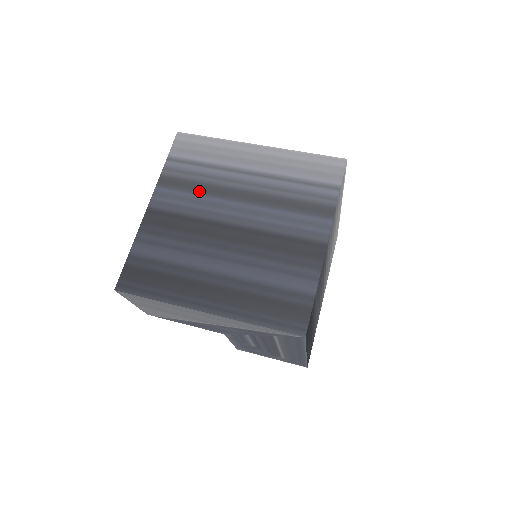
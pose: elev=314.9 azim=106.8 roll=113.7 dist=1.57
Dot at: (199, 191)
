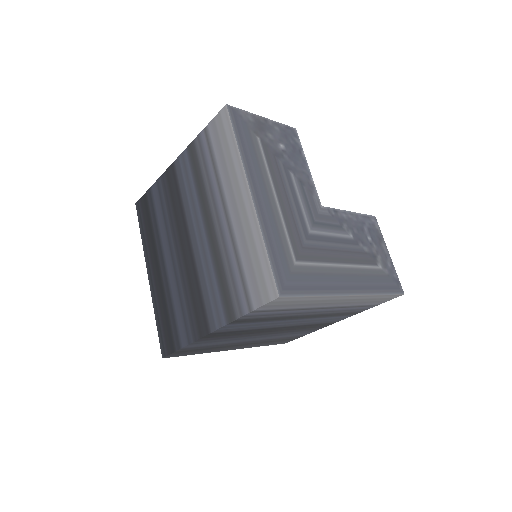
Dot at: (197, 186)
